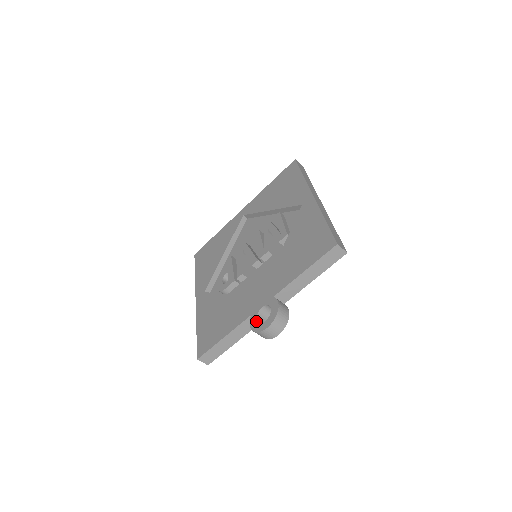
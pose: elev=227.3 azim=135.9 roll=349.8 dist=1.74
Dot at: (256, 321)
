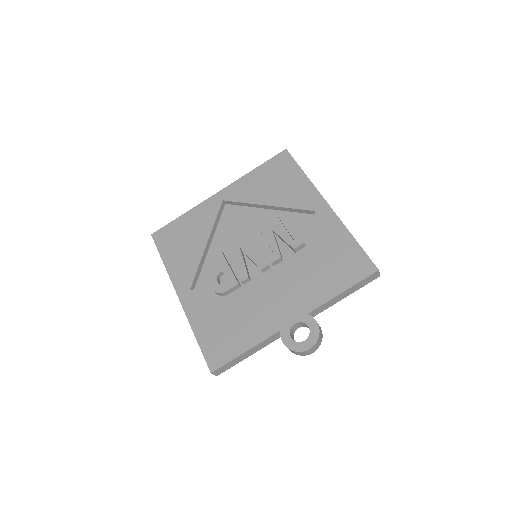
Dot at: (291, 339)
